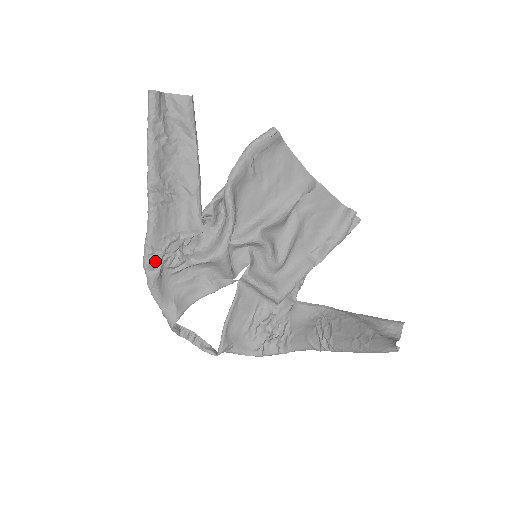
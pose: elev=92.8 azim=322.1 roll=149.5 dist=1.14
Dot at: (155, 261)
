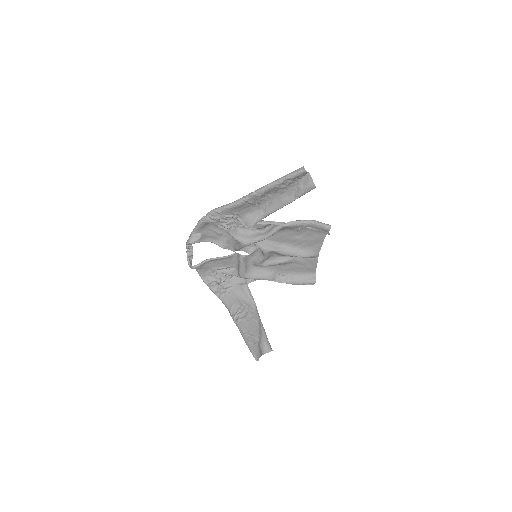
Dot at: (216, 217)
